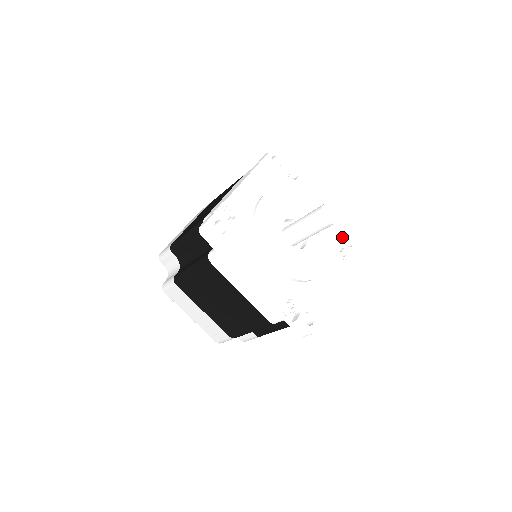
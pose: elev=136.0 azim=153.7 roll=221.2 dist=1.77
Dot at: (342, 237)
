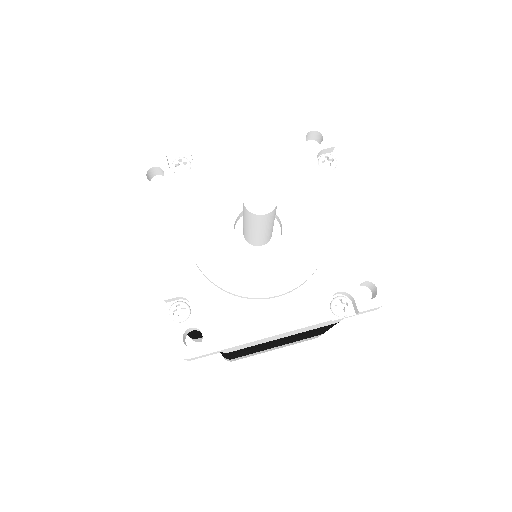
Dot at: (360, 278)
